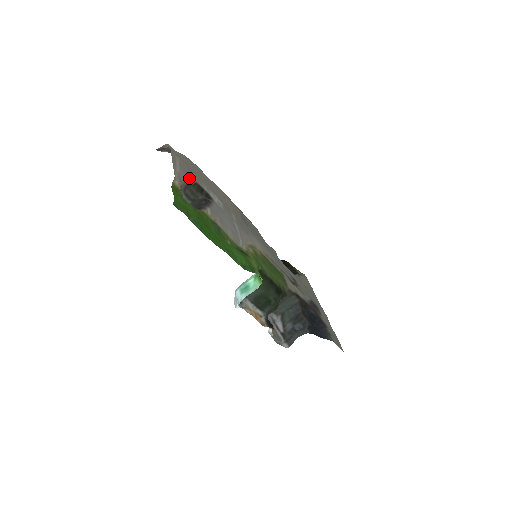
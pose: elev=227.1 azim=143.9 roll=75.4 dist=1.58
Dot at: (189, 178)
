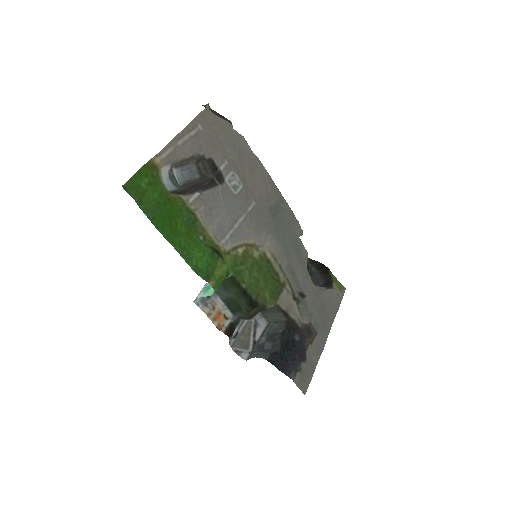
Dot at: (205, 151)
